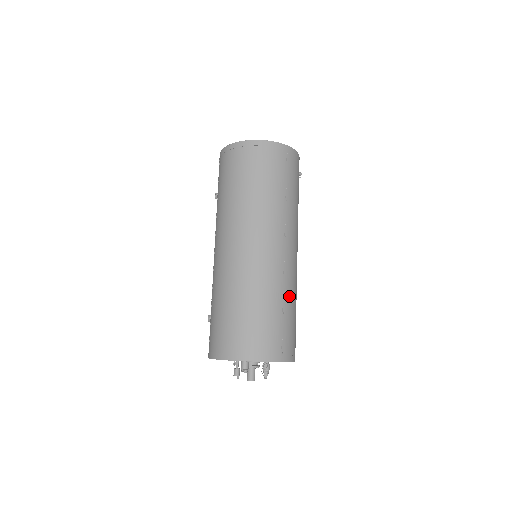
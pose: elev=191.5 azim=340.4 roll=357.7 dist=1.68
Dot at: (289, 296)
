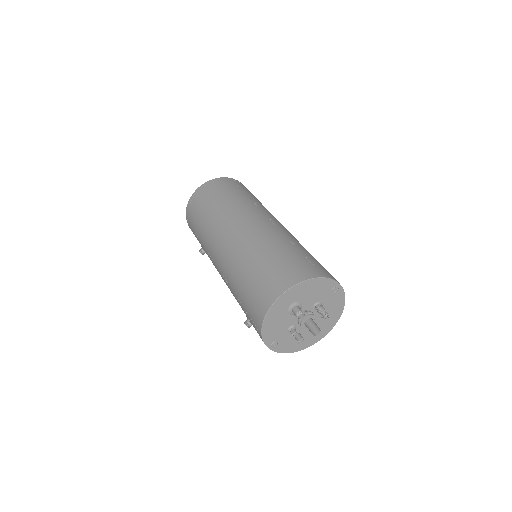
Dot at: (297, 243)
